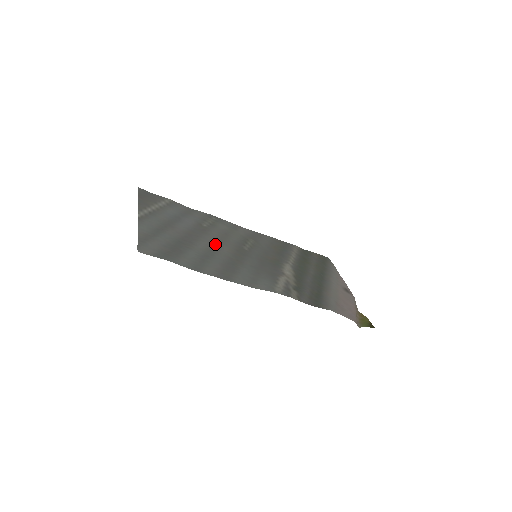
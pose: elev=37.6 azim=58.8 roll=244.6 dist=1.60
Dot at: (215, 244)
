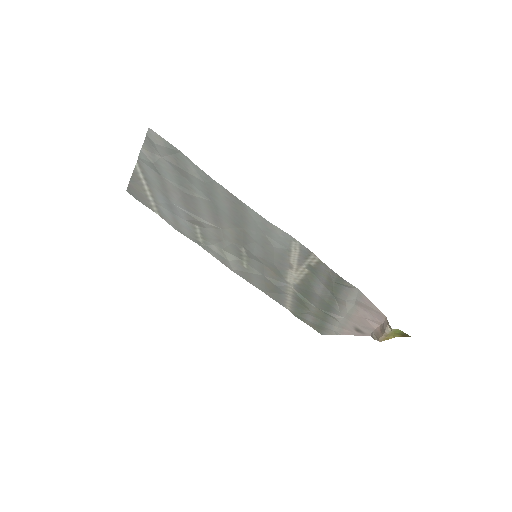
Dot at: (214, 219)
